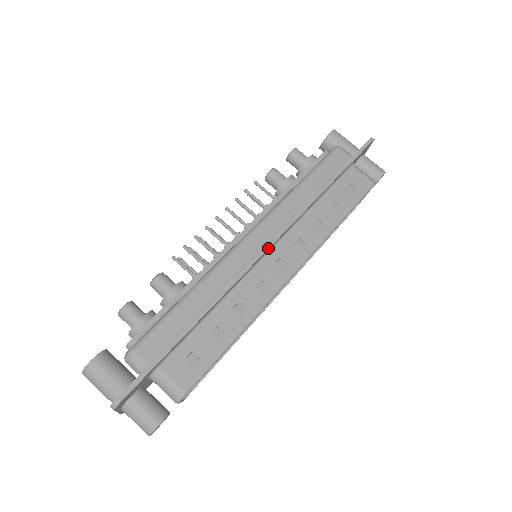
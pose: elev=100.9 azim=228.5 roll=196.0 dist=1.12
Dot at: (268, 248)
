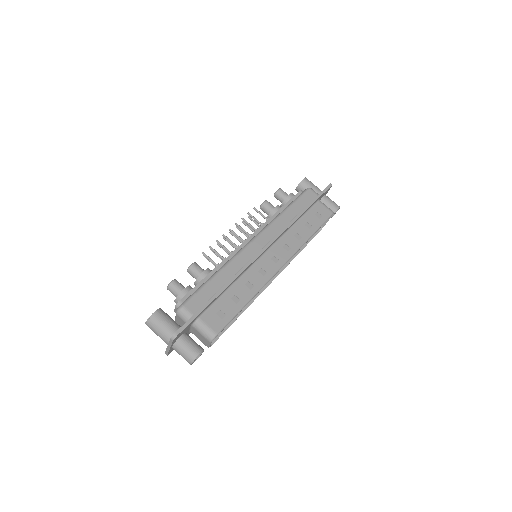
Dot at: (267, 248)
